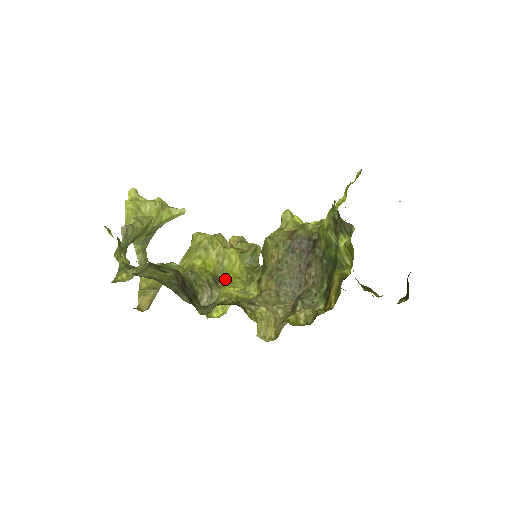
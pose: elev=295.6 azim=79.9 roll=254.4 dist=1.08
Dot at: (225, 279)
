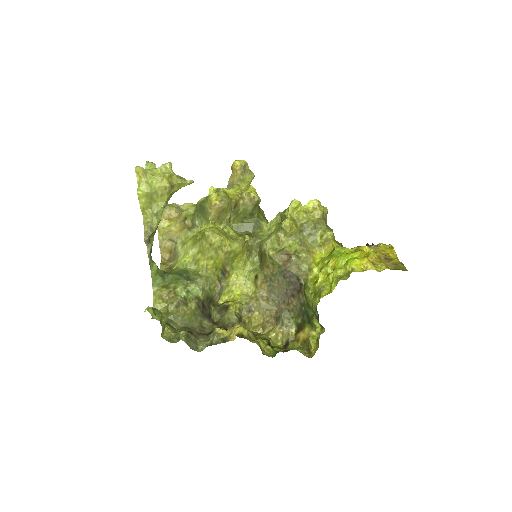
Dot at: (230, 266)
